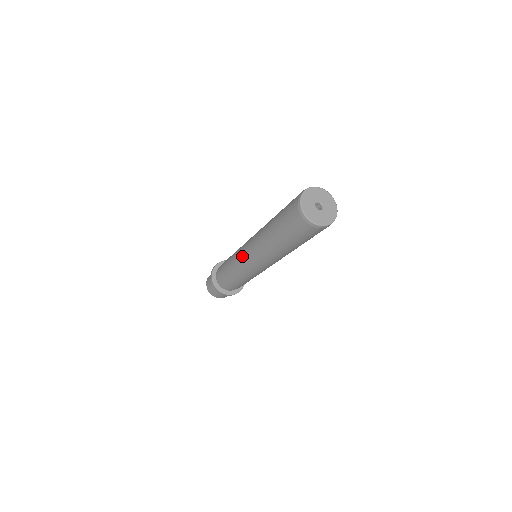
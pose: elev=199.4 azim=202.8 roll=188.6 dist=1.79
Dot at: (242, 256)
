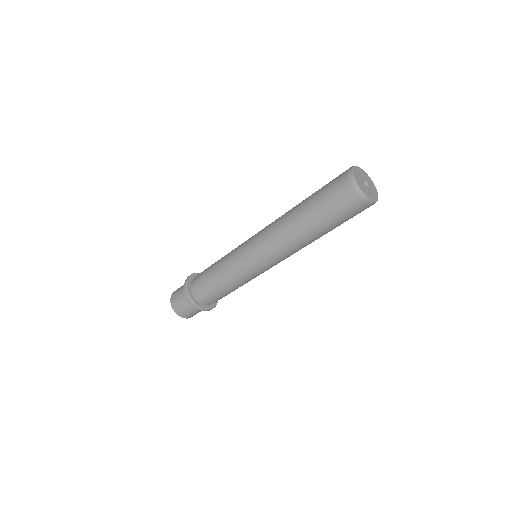
Dot at: (248, 256)
